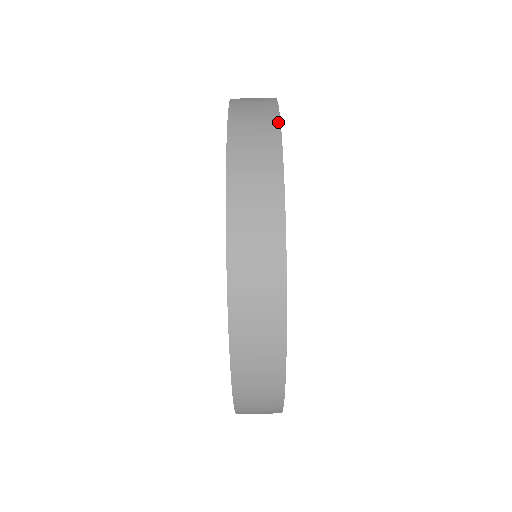
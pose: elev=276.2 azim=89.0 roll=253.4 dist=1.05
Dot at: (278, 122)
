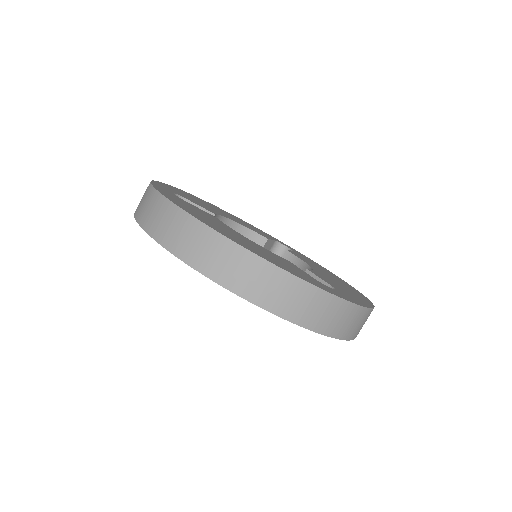
Dot at: (178, 209)
